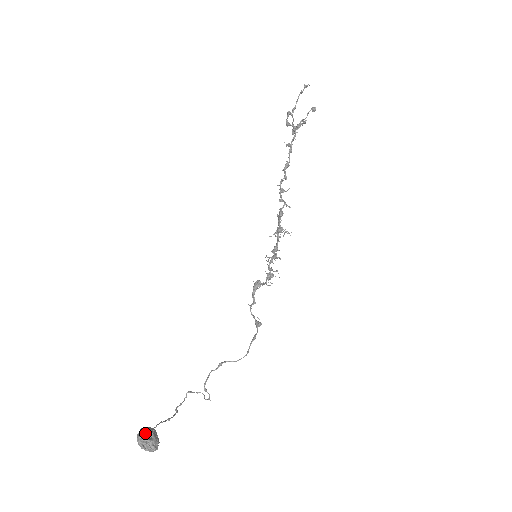
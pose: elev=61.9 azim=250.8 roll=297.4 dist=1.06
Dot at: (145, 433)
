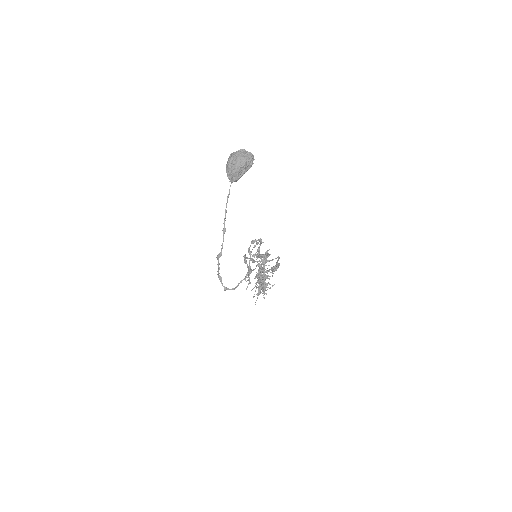
Dot at: occluded
